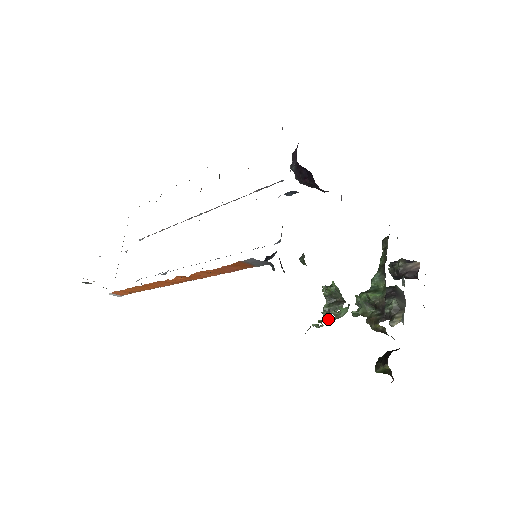
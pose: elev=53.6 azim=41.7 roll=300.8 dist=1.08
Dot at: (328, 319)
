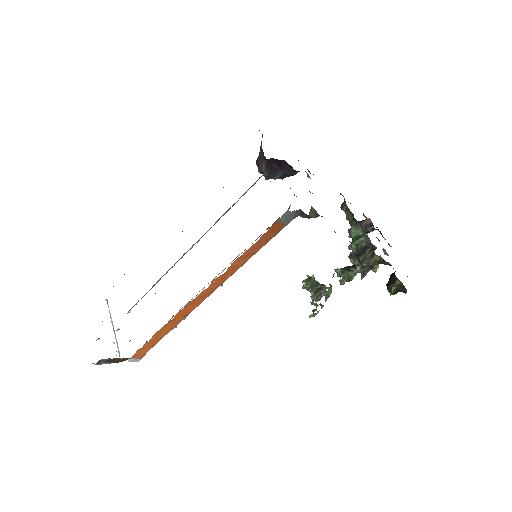
Dot at: (320, 304)
